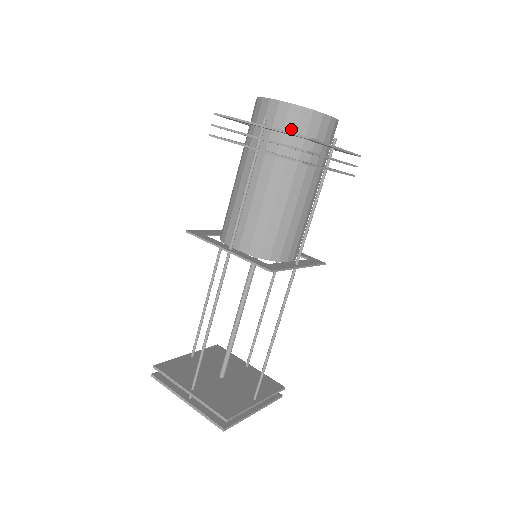
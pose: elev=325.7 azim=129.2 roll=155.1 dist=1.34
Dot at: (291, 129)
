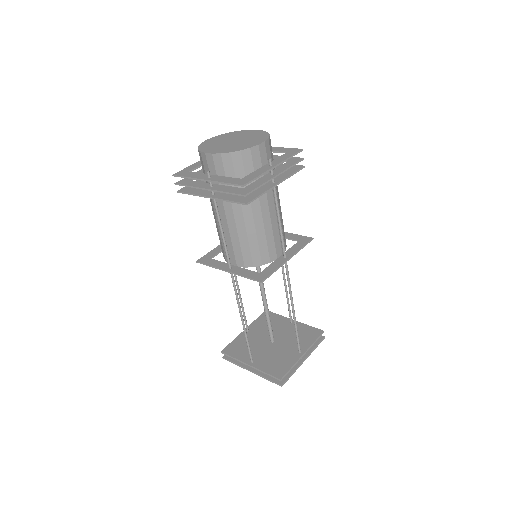
Dot at: (231, 172)
